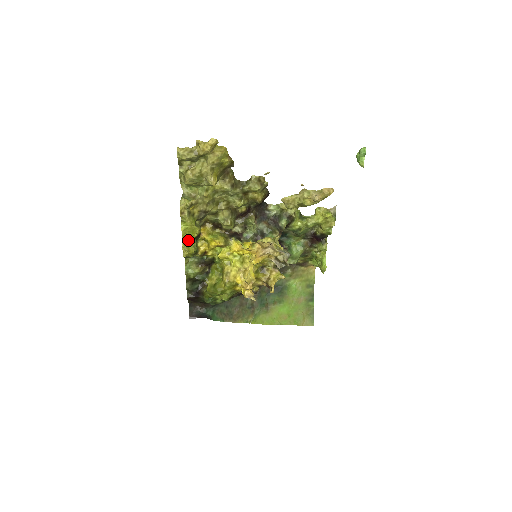
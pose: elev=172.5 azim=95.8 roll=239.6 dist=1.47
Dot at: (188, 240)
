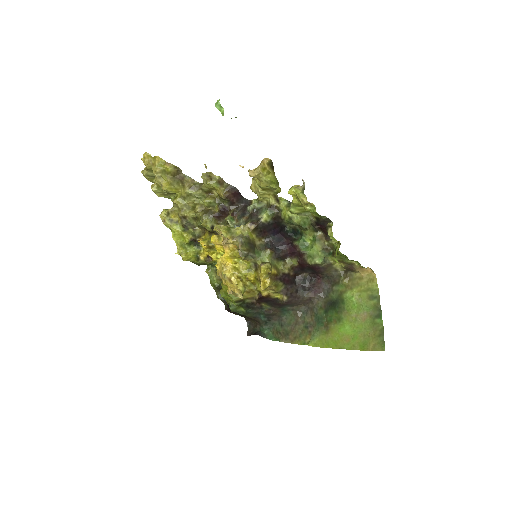
Dot at: (183, 246)
